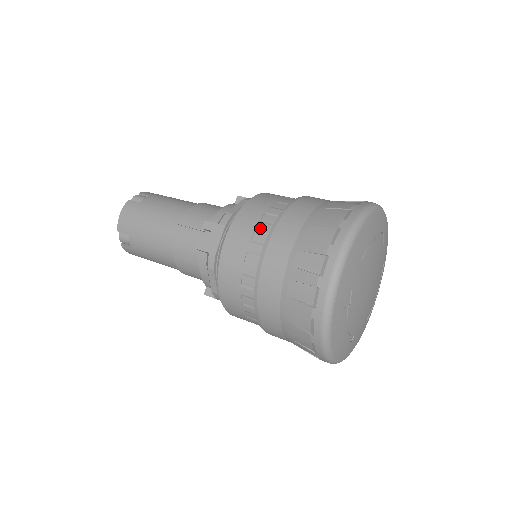
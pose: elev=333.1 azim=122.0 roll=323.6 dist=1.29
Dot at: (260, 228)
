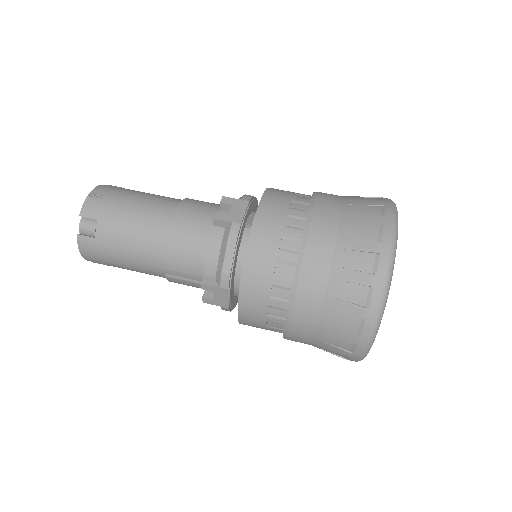
Dot at: (273, 305)
